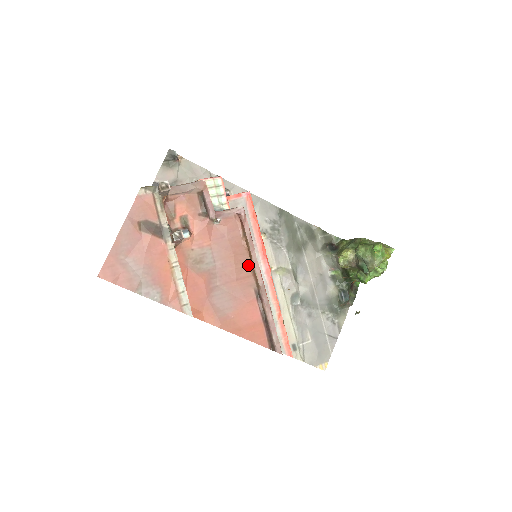
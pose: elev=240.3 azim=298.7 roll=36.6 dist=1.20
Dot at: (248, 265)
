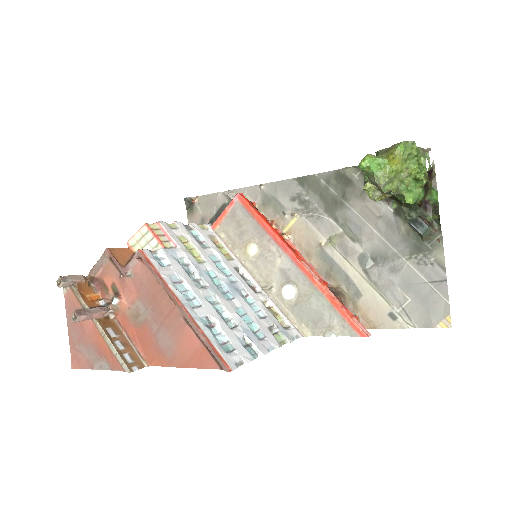
Dot at: (169, 297)
